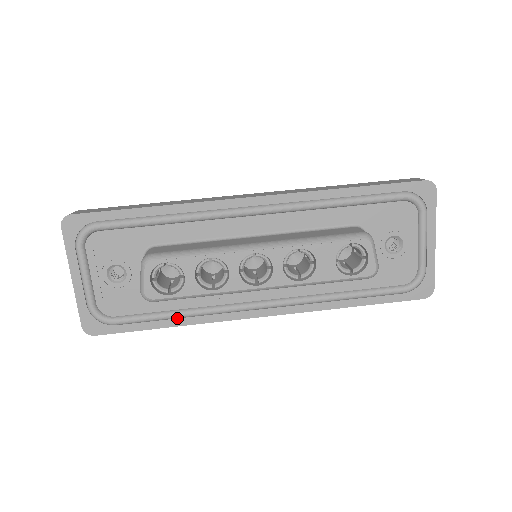
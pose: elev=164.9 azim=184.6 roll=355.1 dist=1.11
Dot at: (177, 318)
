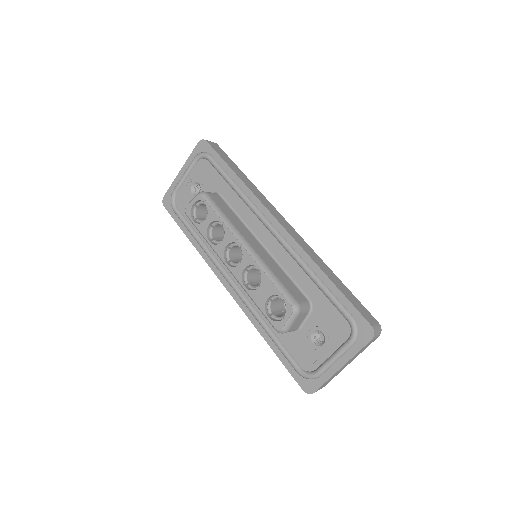
Dot at: (196, 240)
